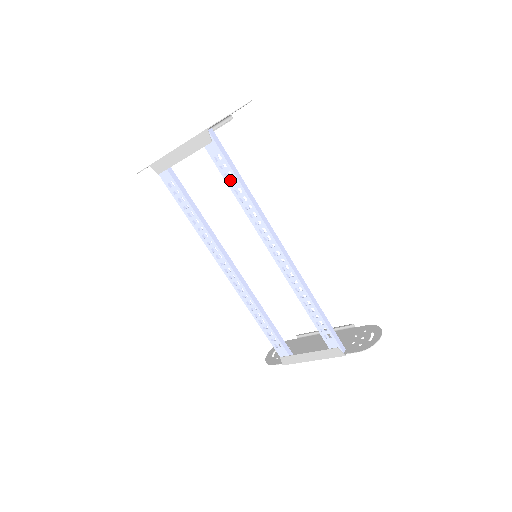
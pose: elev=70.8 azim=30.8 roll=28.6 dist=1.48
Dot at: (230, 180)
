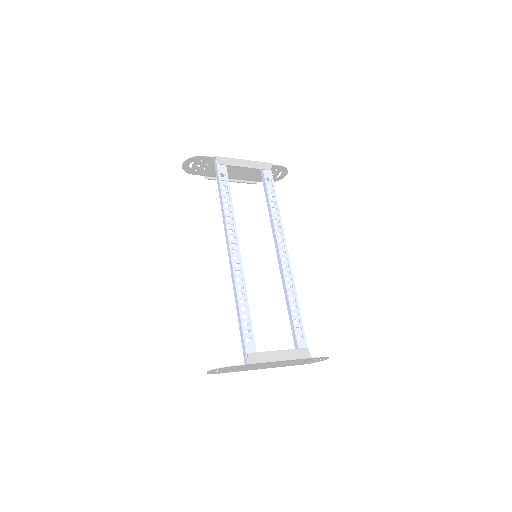
Dot at: (271, 195)
